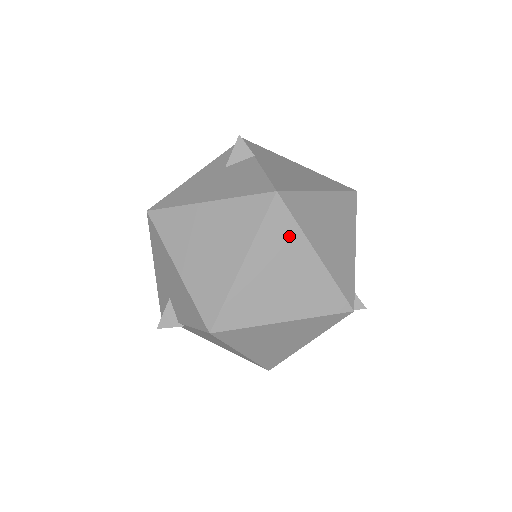
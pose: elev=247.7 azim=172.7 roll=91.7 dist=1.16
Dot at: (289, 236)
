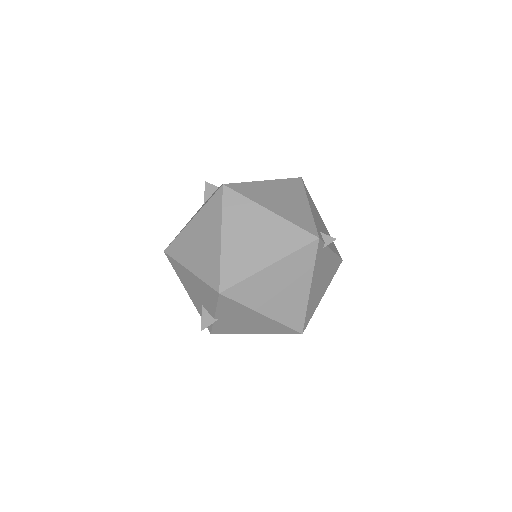
Dot at: (244, 207)
